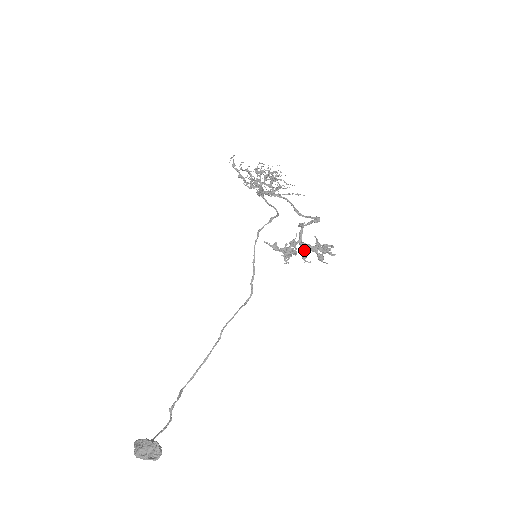
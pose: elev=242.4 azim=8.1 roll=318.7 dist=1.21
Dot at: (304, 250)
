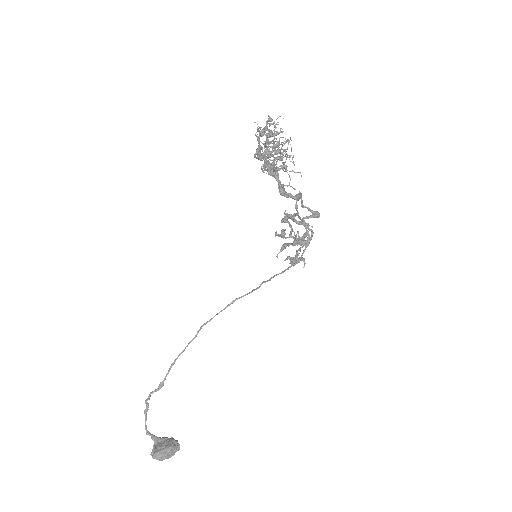
Dot at: occluded
